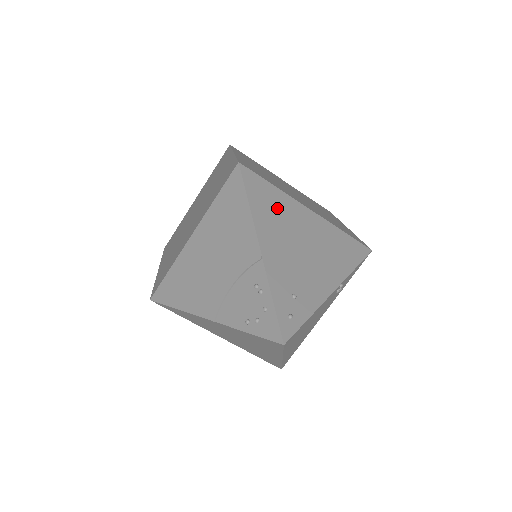
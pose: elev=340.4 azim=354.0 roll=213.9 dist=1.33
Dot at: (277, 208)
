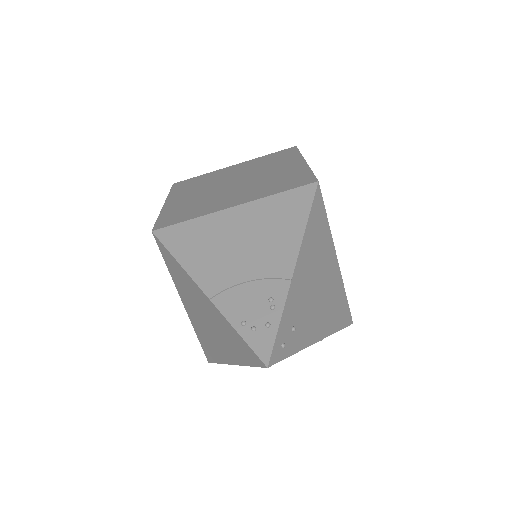
Dot at: (320, 242)
